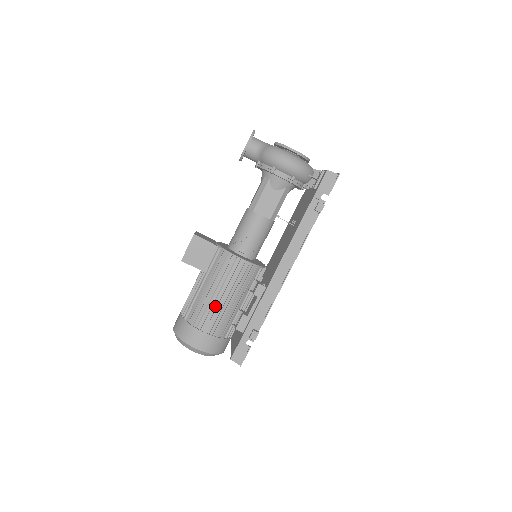
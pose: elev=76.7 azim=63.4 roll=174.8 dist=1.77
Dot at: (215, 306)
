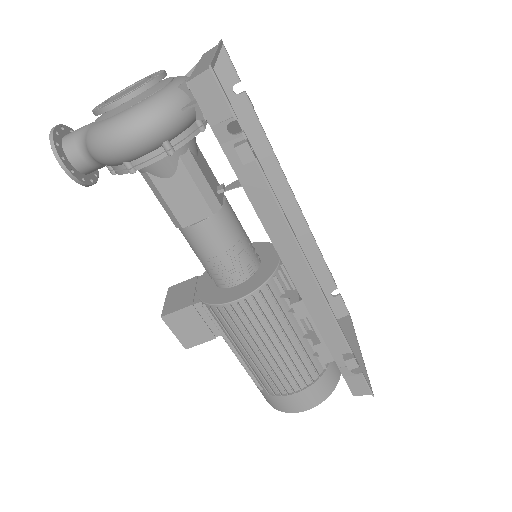
Dot at: (273, 364)
